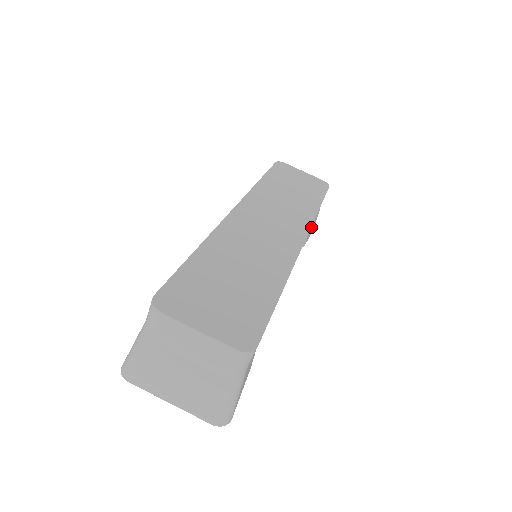
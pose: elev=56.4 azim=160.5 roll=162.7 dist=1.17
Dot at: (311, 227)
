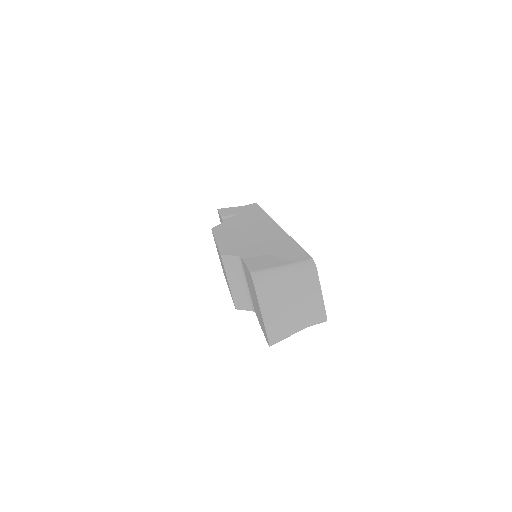
Dot at: occluded
